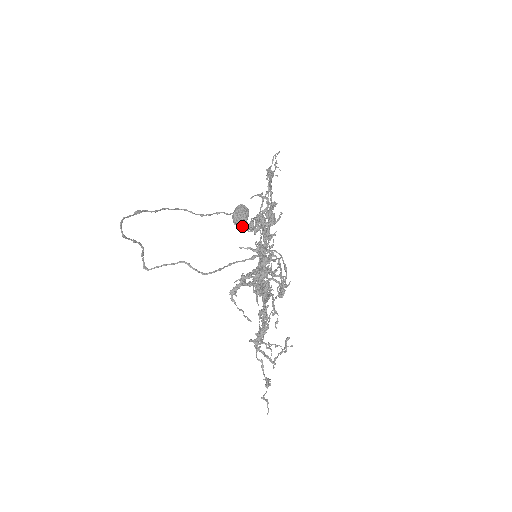
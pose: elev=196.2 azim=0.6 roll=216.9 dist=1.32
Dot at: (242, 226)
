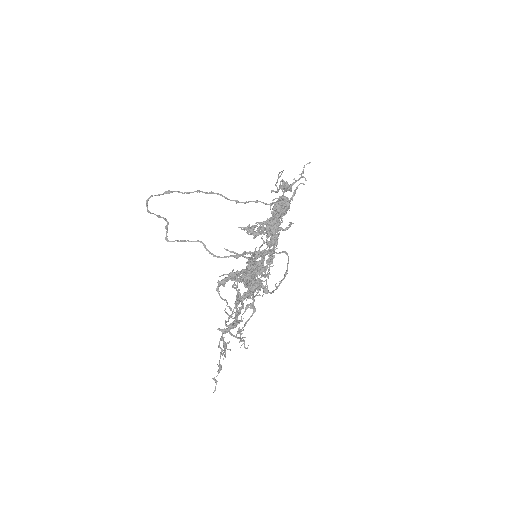
Dot at: (244, 228)
